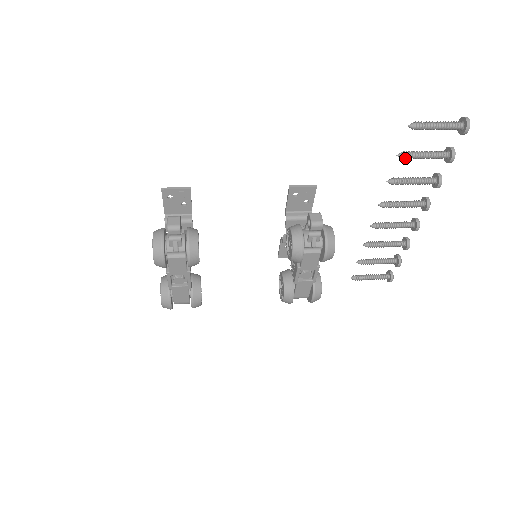
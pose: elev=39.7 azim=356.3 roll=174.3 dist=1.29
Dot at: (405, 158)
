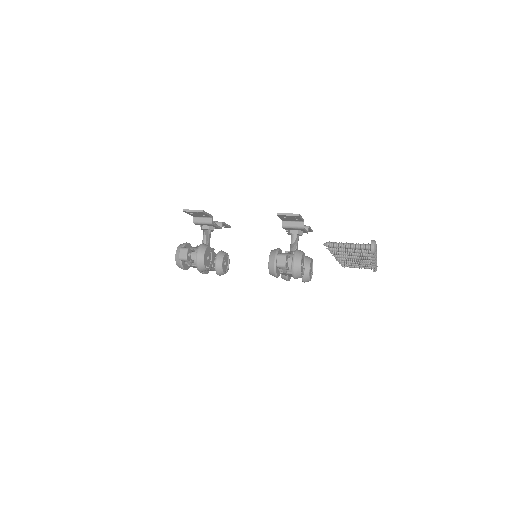
Dot at: (334, 250)
